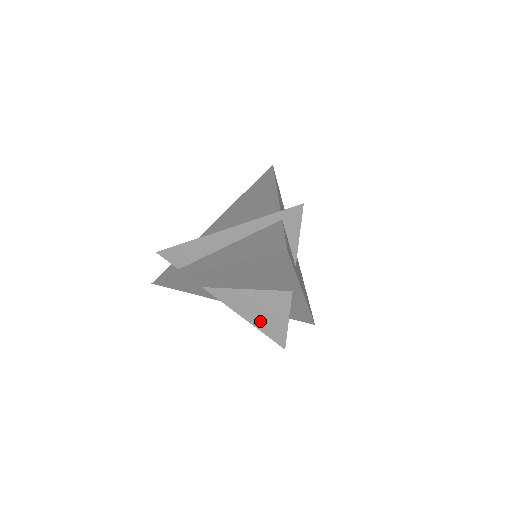
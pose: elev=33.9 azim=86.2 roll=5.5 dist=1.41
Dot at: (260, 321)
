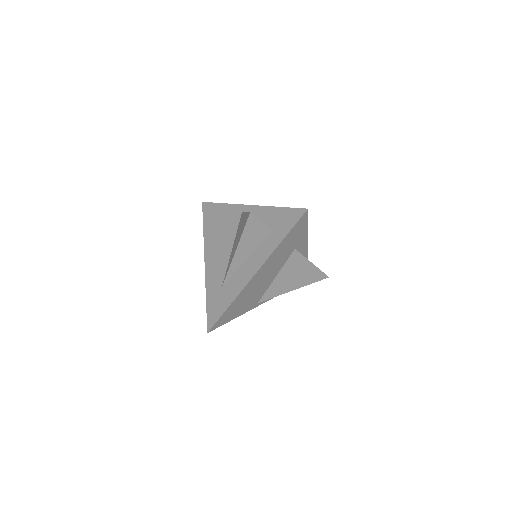
Dot at: occluded
